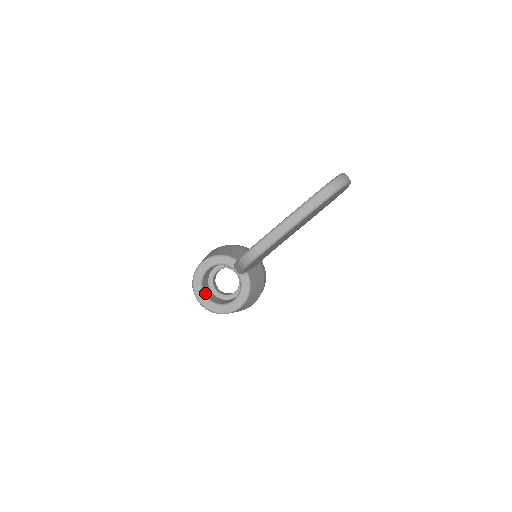
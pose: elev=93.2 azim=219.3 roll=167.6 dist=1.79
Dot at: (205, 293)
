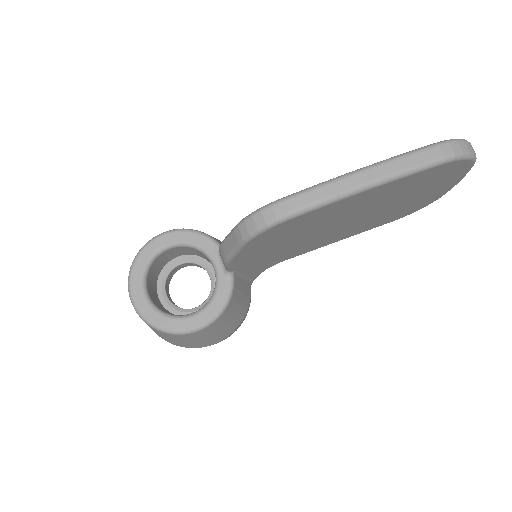
Dot at: (147, 286)
